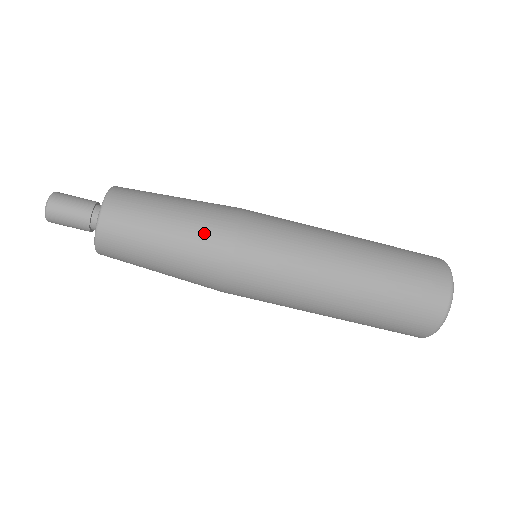
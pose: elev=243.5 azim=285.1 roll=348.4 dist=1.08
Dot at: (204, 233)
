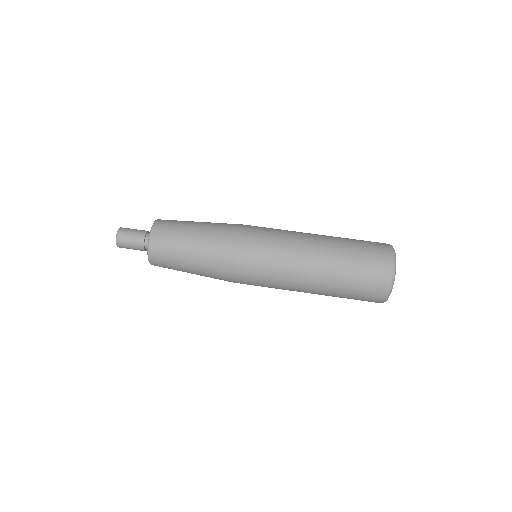
Dot at: (220, 227)
